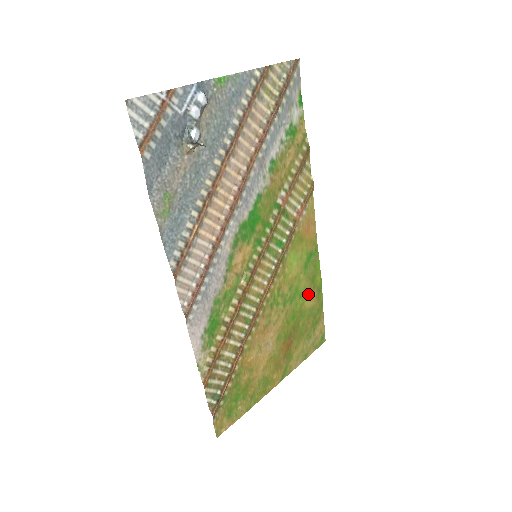
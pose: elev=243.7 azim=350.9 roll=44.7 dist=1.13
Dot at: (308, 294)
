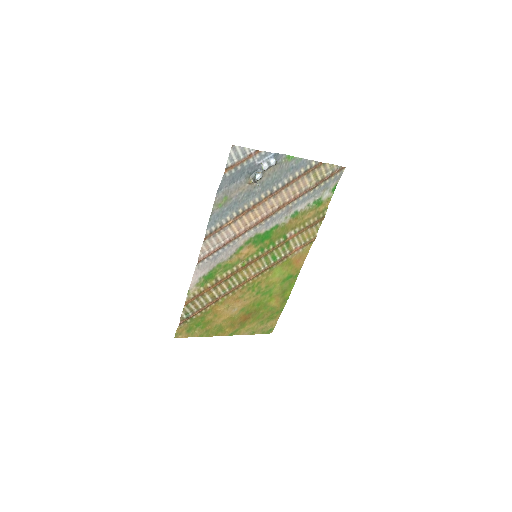
Dot at: (276, 298)
